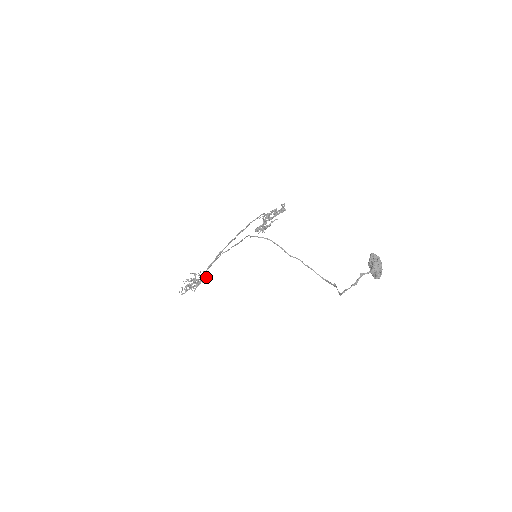
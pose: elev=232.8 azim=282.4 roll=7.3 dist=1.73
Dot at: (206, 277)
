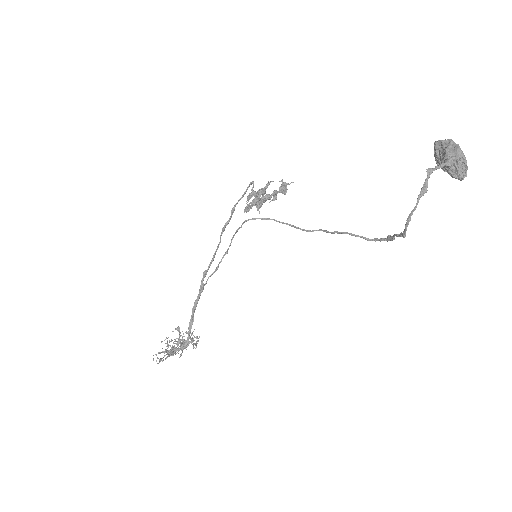
Dot at: (199, 336)
